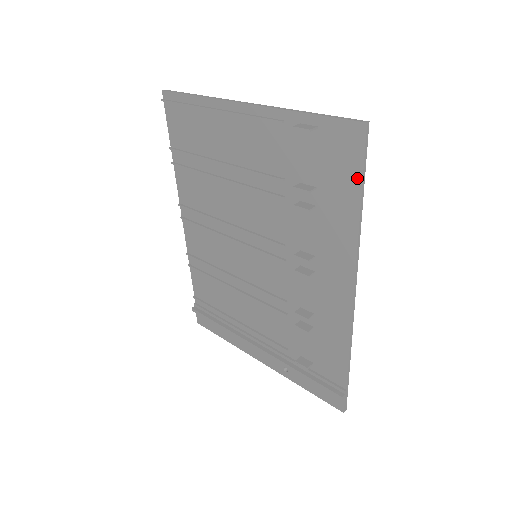
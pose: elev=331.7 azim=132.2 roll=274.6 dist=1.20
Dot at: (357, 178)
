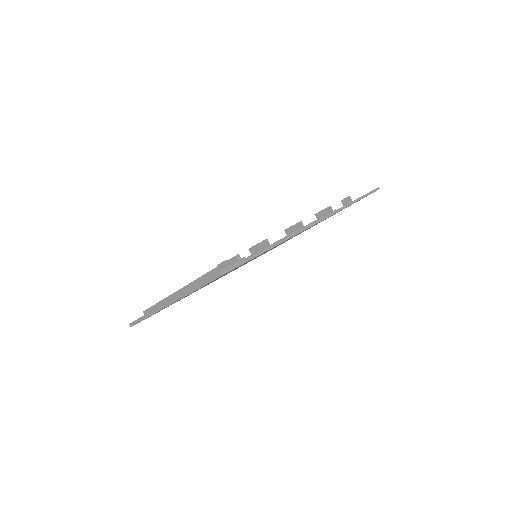
Dot at: occluded
